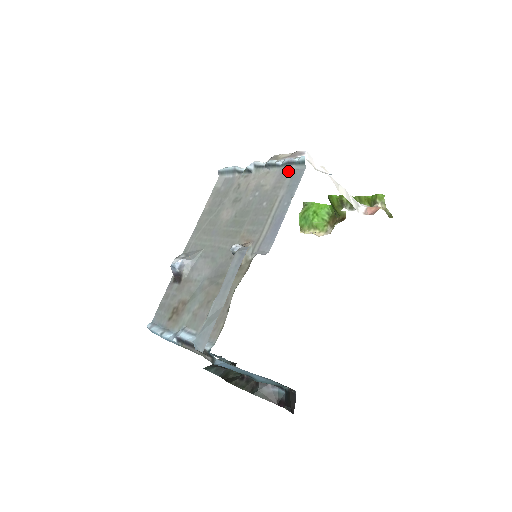
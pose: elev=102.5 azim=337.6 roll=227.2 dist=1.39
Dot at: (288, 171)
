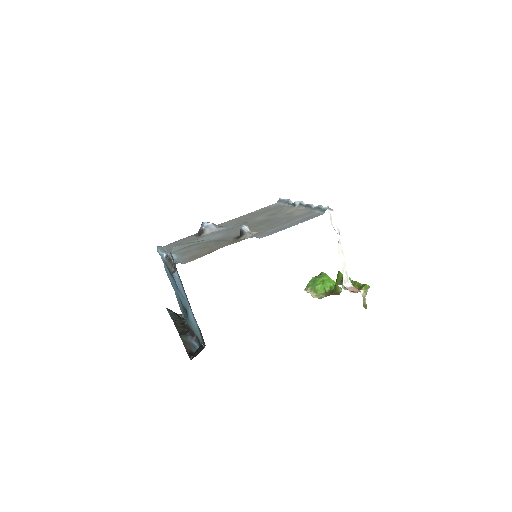
Dot at: (314, 212)
